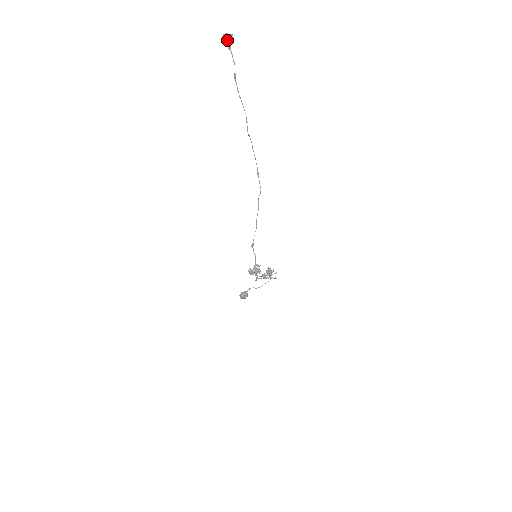
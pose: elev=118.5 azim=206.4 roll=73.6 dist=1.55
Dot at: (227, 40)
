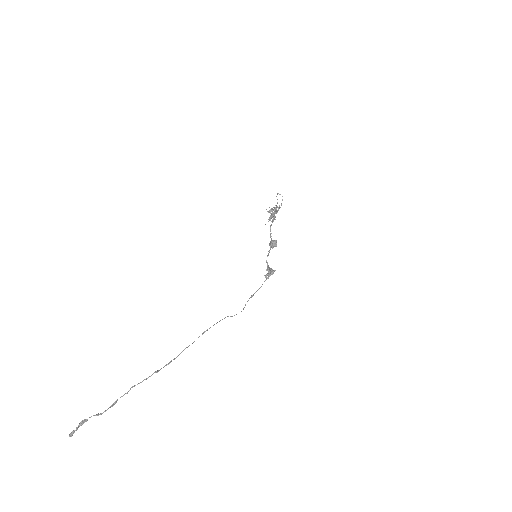
Dot at: occluded
